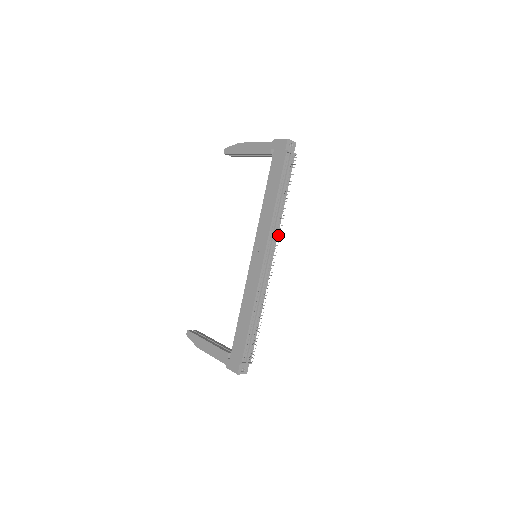
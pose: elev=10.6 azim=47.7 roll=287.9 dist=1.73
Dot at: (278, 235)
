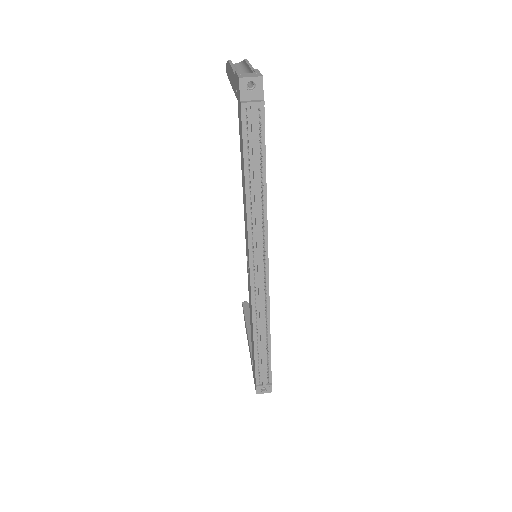
Dot at: (263, 240)
